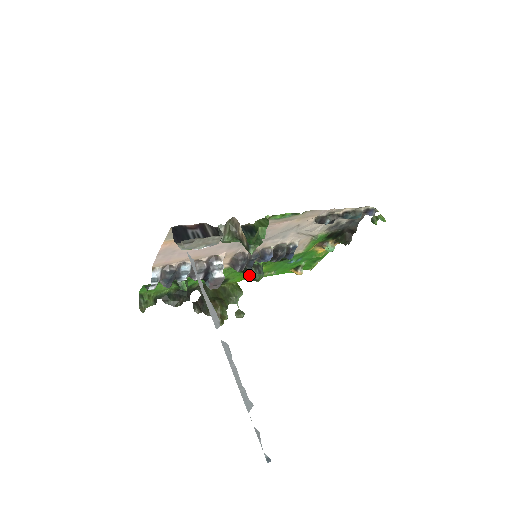
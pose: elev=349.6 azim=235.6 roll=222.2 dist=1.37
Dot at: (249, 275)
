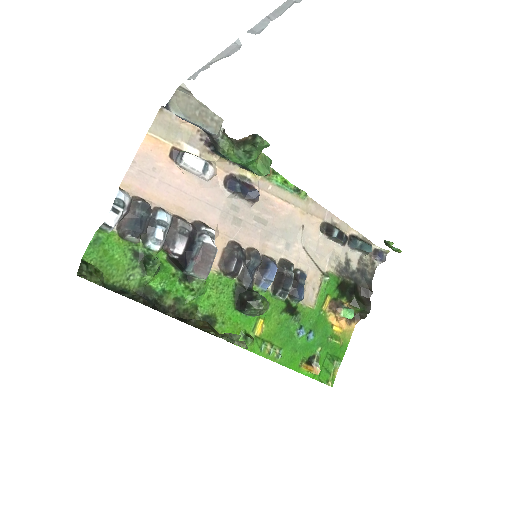
Dot at: (248, 297)
